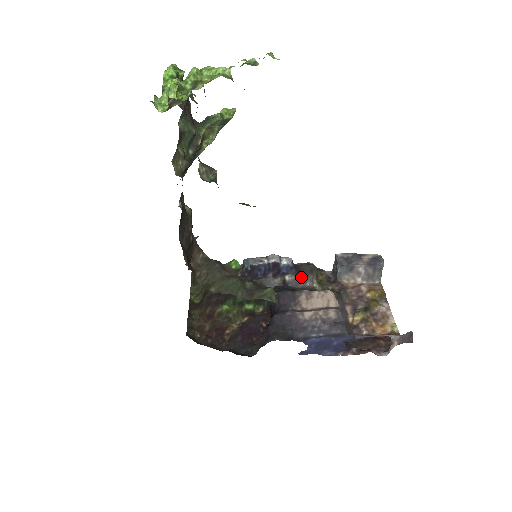
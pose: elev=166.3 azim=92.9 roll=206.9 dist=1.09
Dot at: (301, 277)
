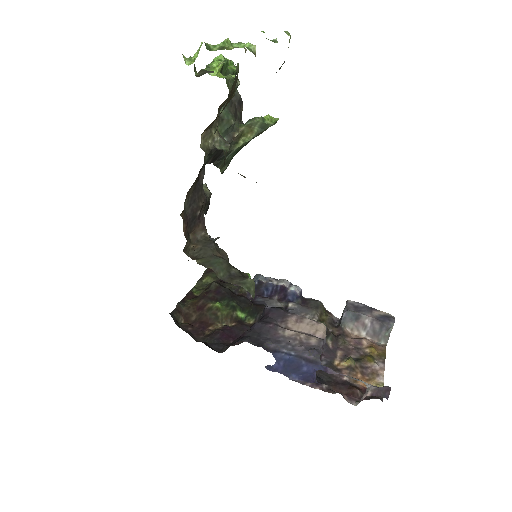
Dot at: (304, 309)
